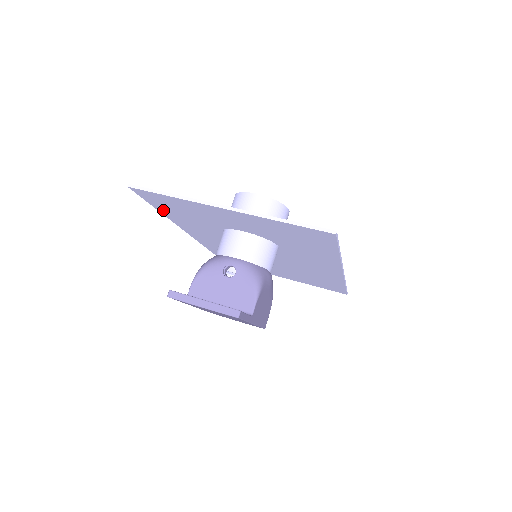
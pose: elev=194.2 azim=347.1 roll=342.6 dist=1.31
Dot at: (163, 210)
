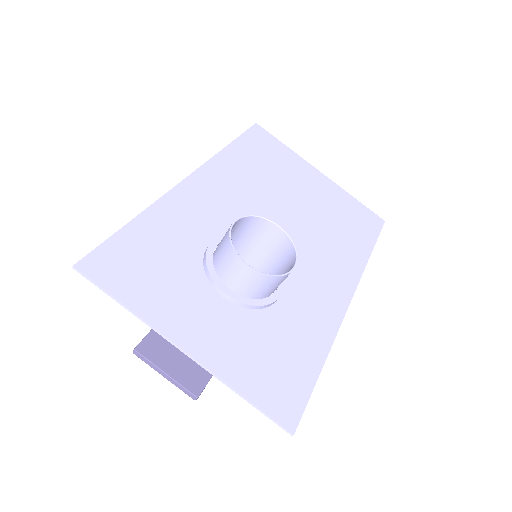
Dot at: (134, 233)
